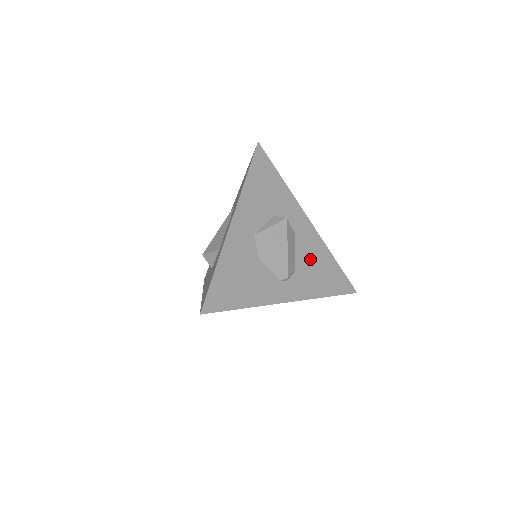
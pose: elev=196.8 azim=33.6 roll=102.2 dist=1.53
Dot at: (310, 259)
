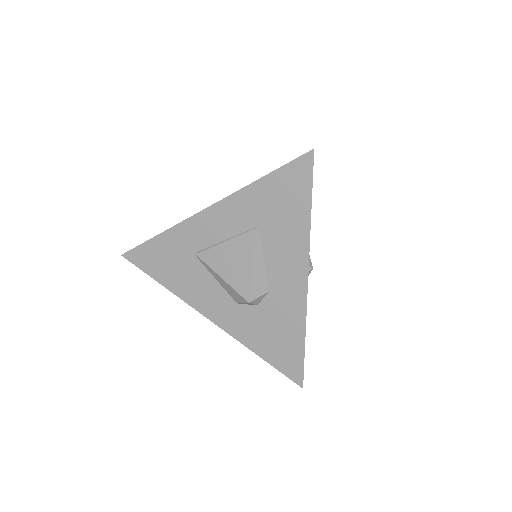
Dot at: occluded
